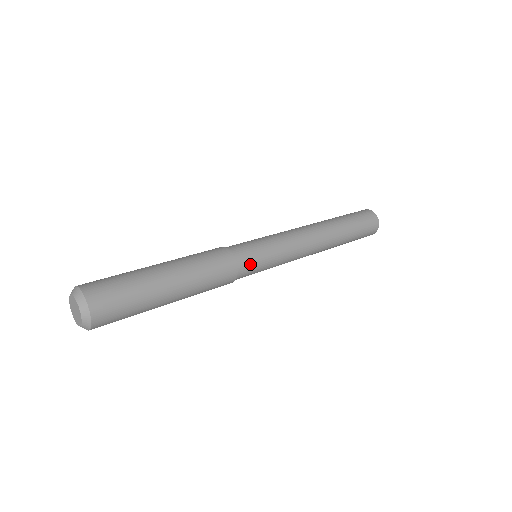
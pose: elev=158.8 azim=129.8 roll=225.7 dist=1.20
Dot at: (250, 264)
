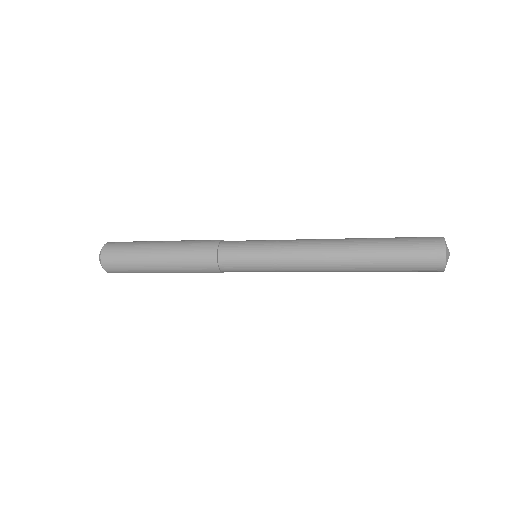
Dot at: (232, 256)
